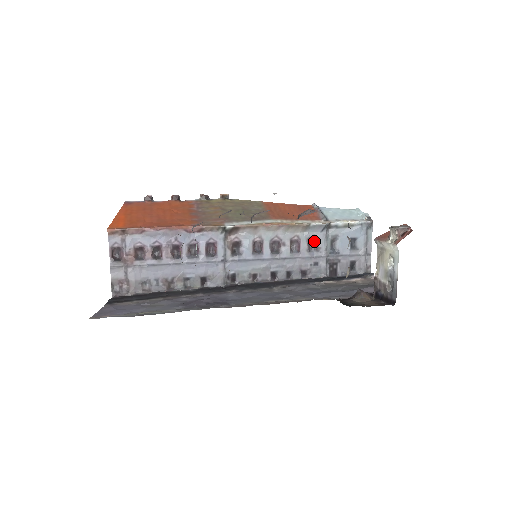
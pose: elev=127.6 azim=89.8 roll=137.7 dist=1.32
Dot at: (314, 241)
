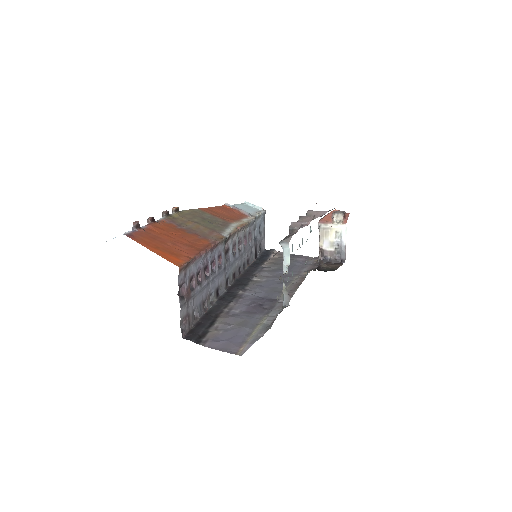
Dot at: (249, 234)
